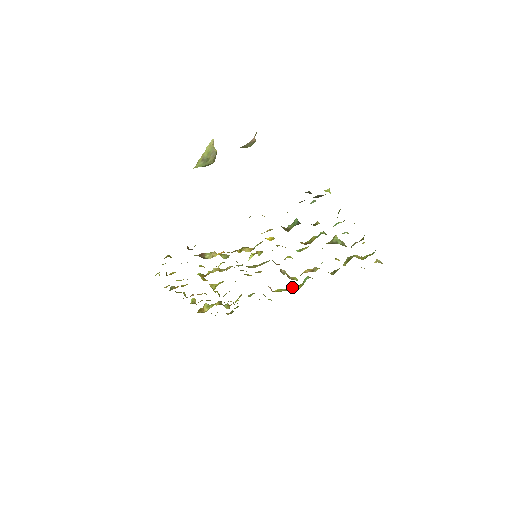
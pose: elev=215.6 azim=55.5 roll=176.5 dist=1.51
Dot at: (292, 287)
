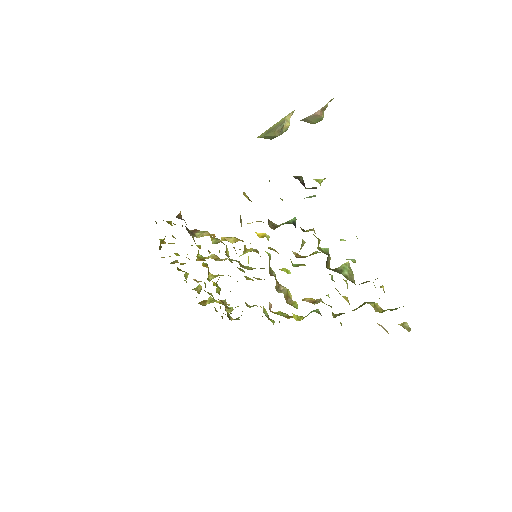
Dot at: occluded
